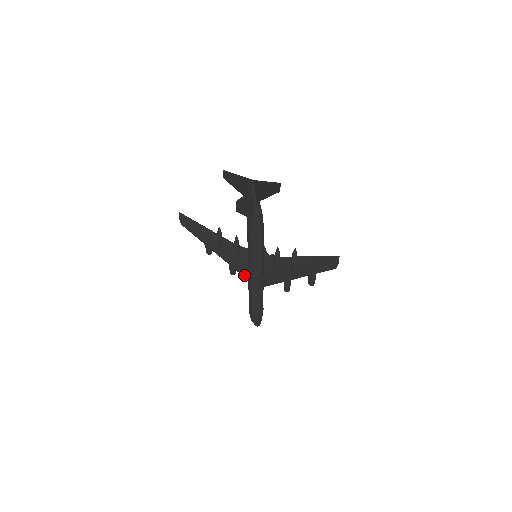
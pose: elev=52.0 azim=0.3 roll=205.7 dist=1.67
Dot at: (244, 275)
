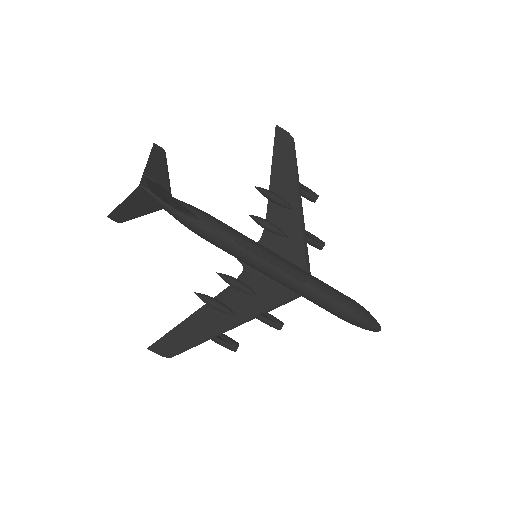
Dot at: (285, 299)
